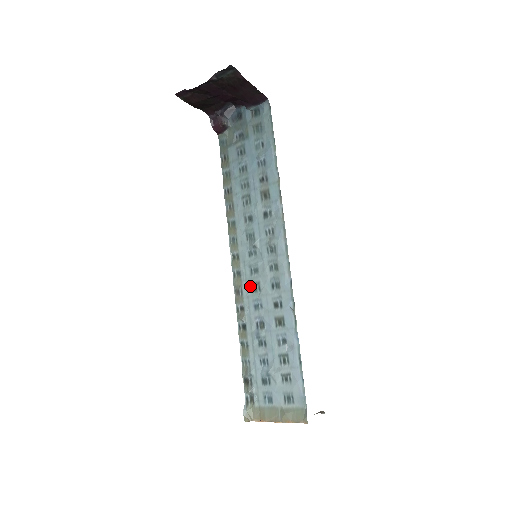
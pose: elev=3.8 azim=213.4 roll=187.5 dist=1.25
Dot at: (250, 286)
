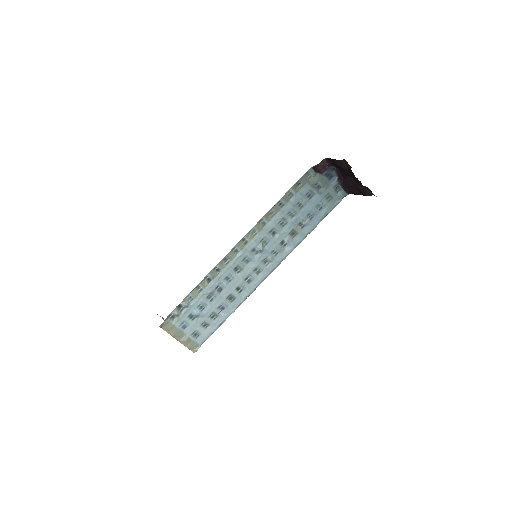
Dot at: (236, 265)
